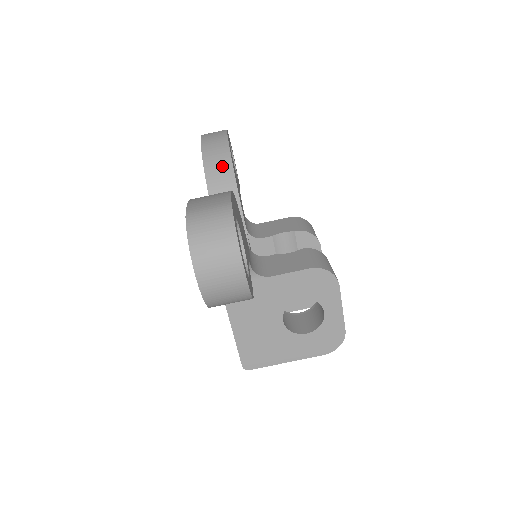
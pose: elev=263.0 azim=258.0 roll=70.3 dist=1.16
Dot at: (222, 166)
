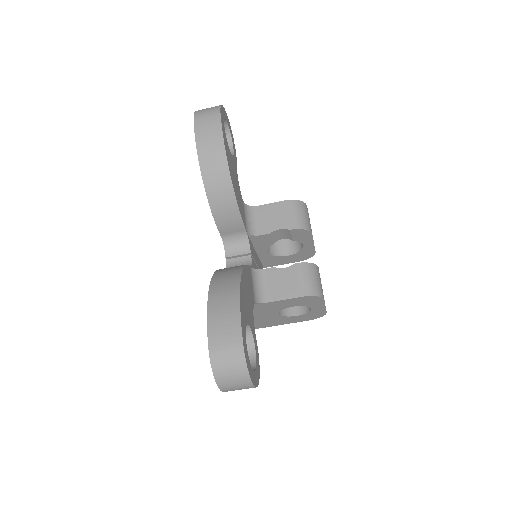
Dot at: (221, 181)
